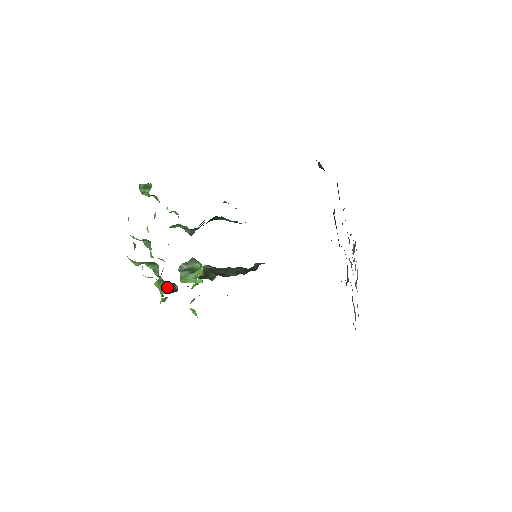
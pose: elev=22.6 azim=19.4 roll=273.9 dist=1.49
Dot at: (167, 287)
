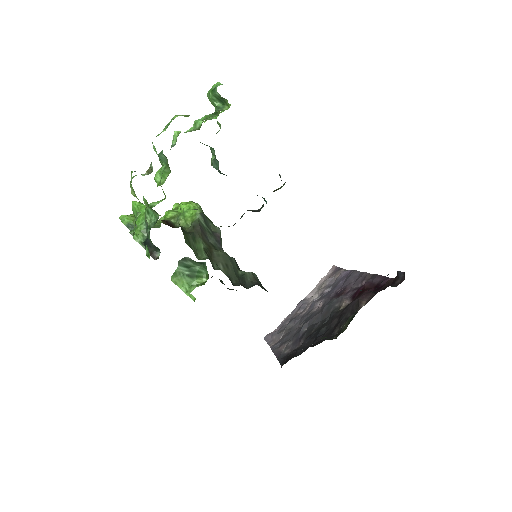
Dot at: (148, 242)
